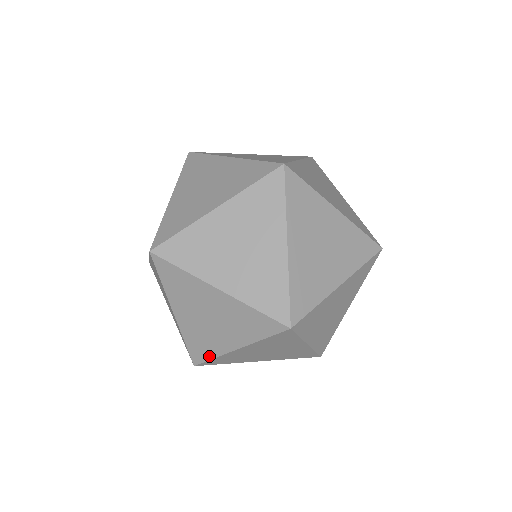
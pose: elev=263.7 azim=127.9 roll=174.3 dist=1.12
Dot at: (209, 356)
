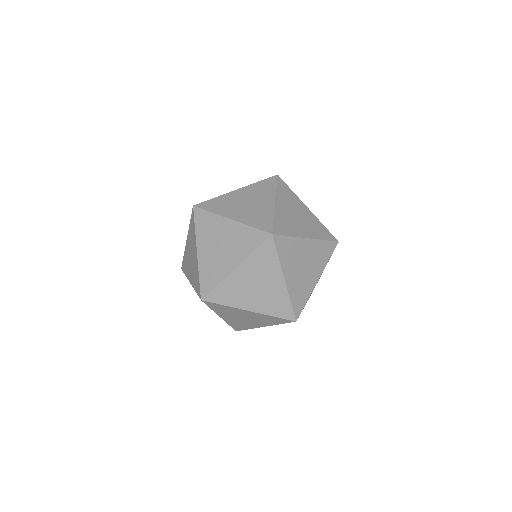
Dot at: (246, 329)
